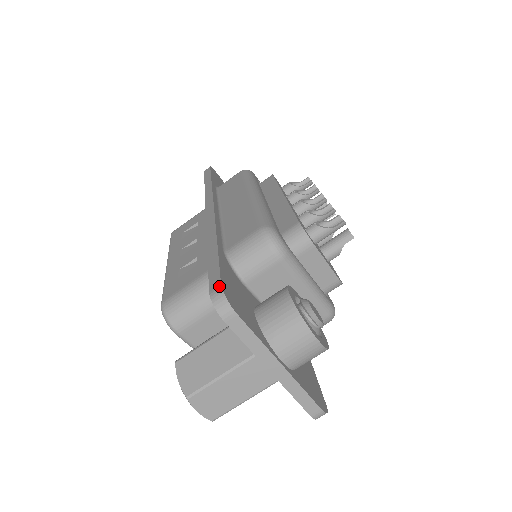
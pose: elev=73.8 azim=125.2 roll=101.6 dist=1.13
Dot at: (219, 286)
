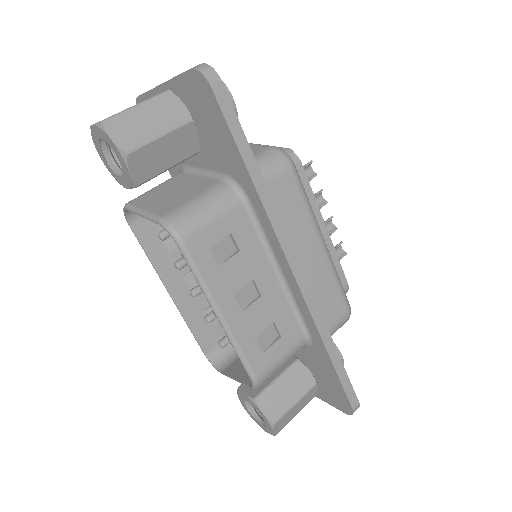
Dot at: occluded
